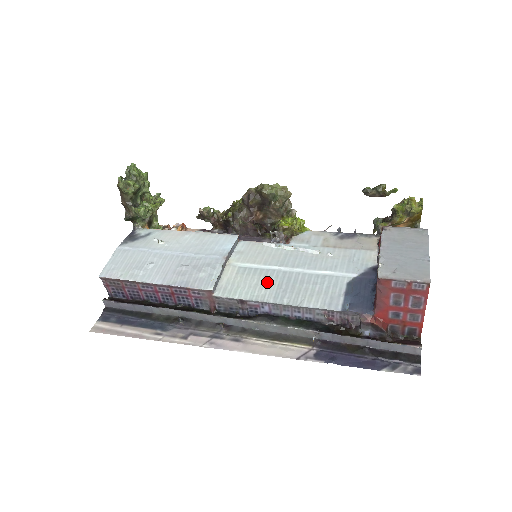
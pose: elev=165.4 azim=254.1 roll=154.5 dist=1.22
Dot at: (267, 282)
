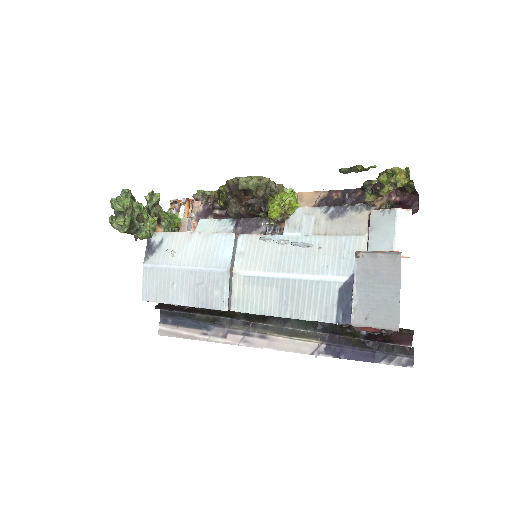
Dot at: (270, 293)
